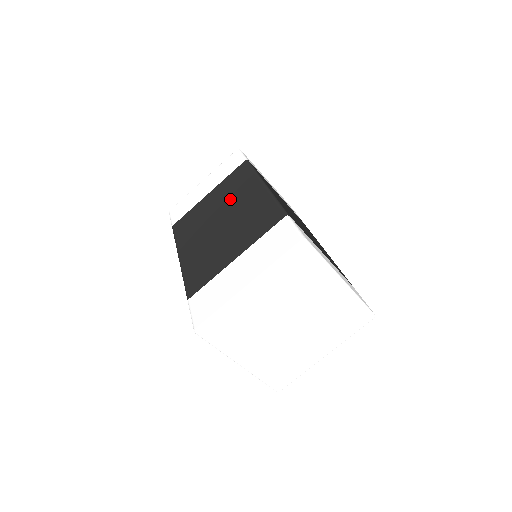
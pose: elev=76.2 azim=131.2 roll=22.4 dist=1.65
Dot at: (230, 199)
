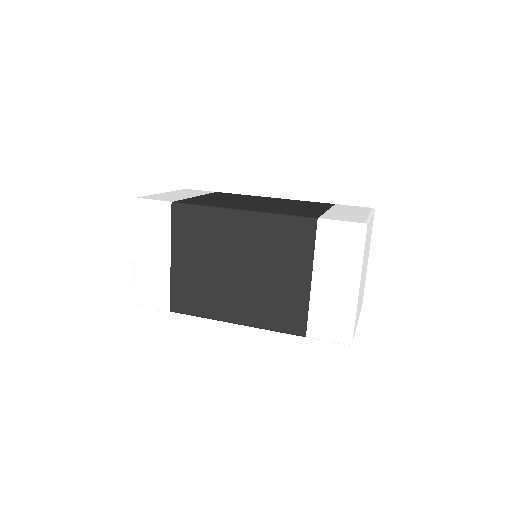
Dot at: (217, 247)
